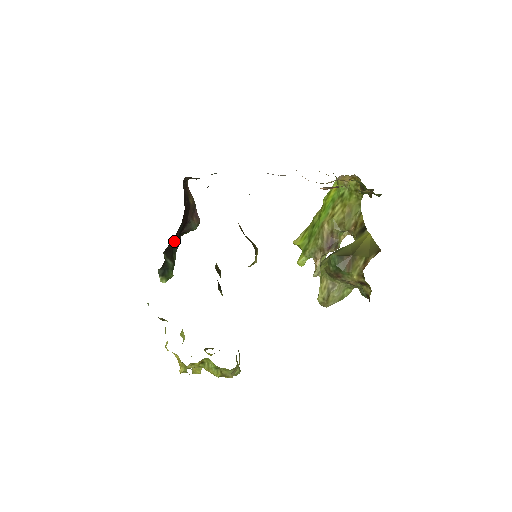
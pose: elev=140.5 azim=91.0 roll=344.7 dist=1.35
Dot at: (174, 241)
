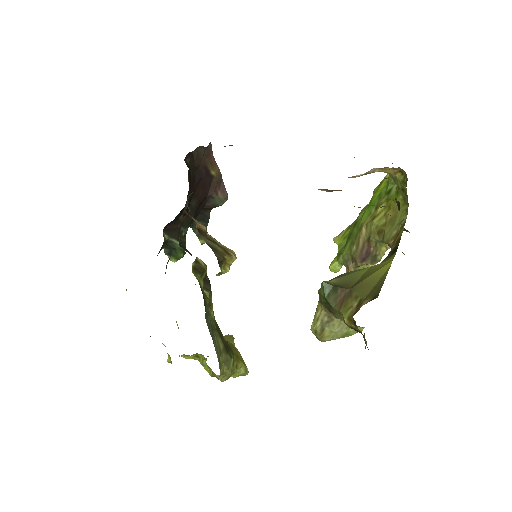
Dot at: (181, 220)
